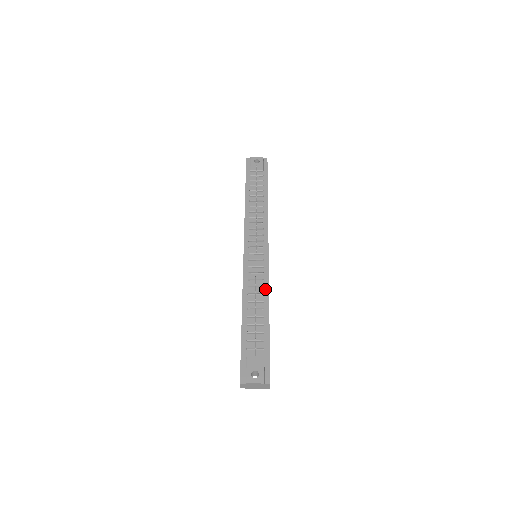
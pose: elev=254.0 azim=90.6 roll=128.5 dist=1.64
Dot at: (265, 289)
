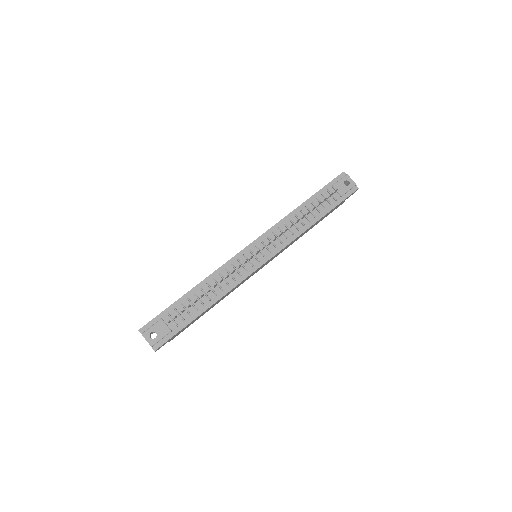
Dot at: (228, 287)
